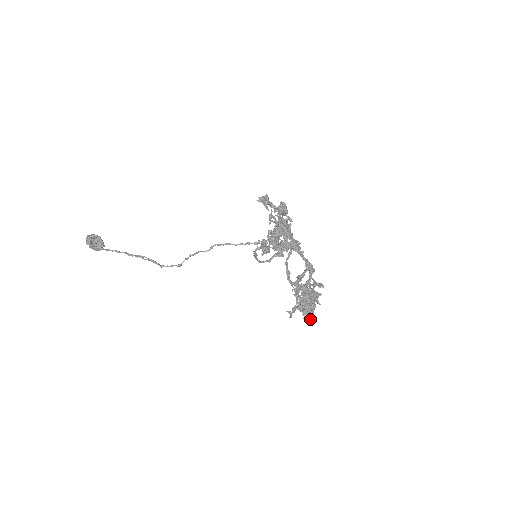
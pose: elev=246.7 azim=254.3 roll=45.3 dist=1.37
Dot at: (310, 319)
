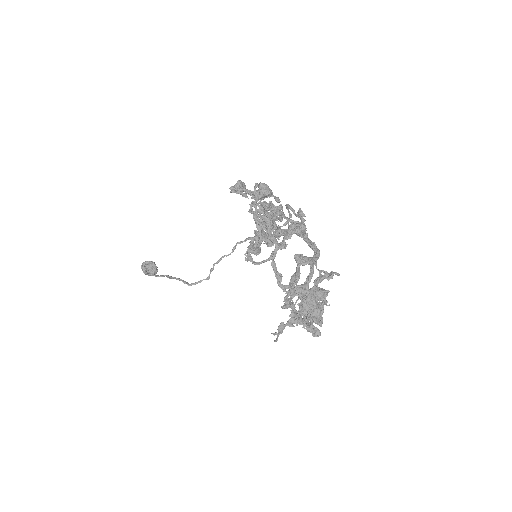
Dot at: (313, 331)
